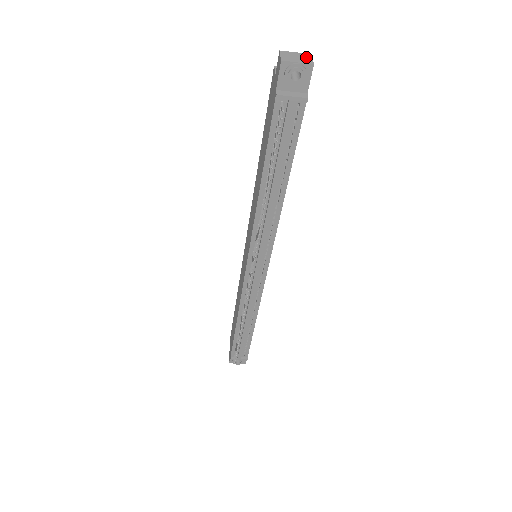
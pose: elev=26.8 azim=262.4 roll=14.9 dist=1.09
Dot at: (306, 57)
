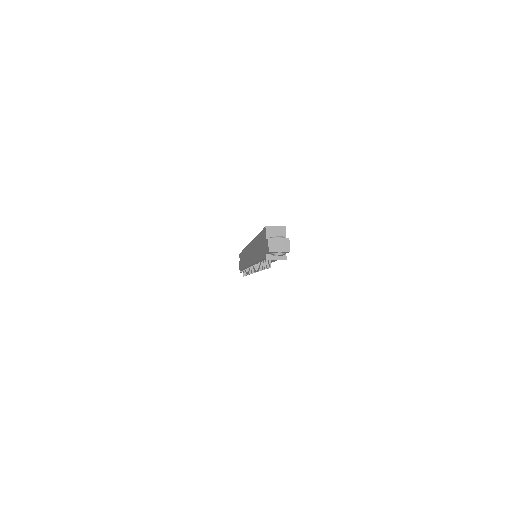
Dot at: (285, 243)
